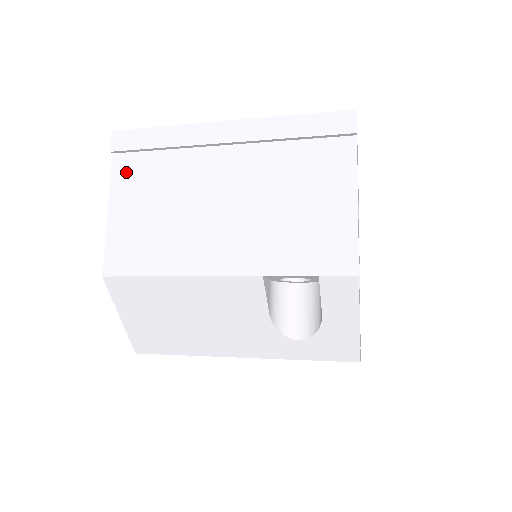
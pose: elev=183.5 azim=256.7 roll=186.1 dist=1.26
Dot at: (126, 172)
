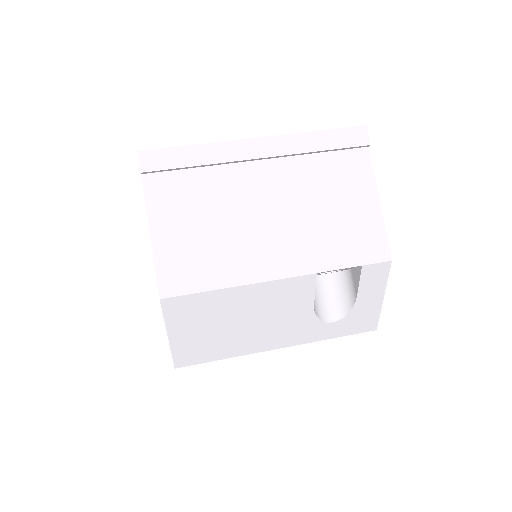
Dot at: (161, 192)
